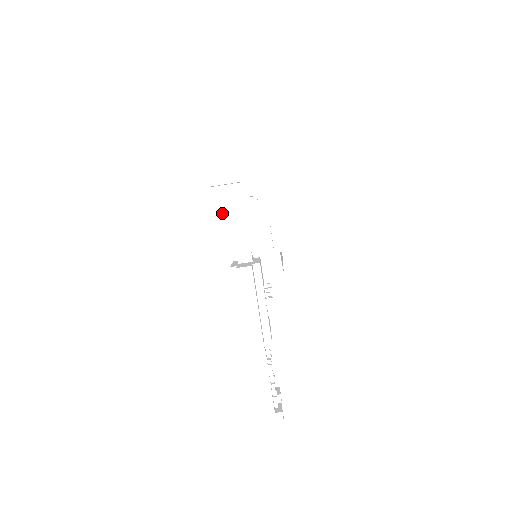
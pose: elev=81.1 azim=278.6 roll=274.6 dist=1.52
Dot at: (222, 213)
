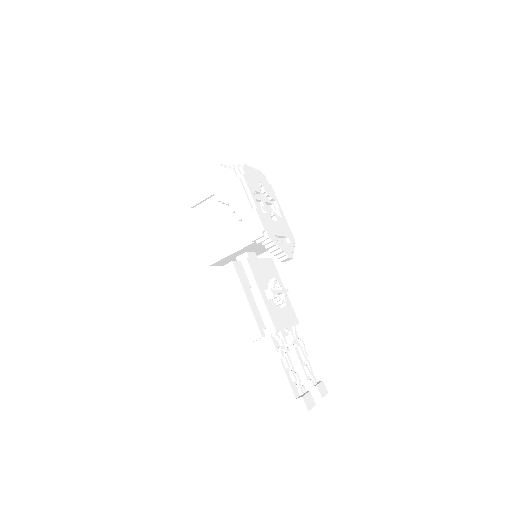
Dot at: (208, 225)
